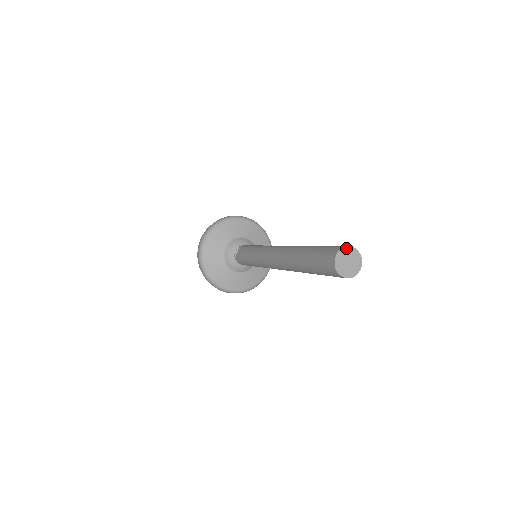
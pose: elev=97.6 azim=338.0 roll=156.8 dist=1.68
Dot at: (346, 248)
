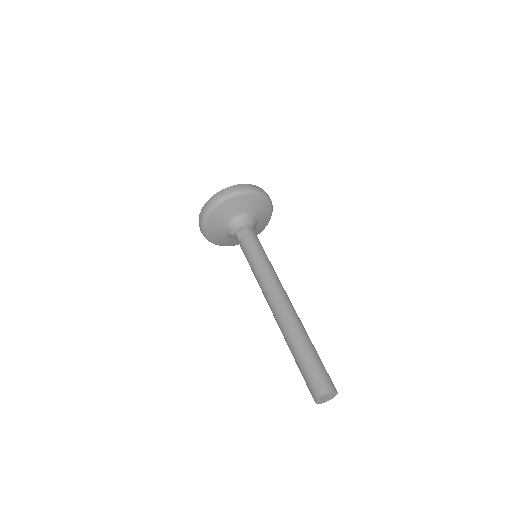
Dot at: (332, 392)
